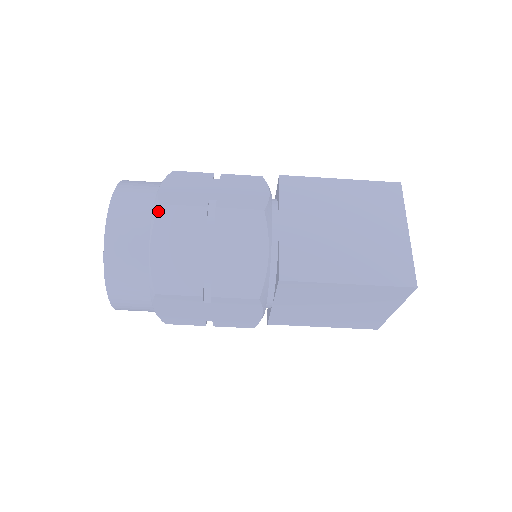
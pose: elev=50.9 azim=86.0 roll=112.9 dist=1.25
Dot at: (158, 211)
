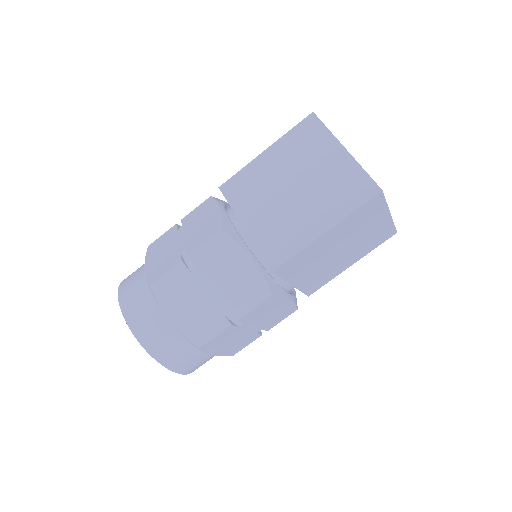
Dot at: (153, 291)
